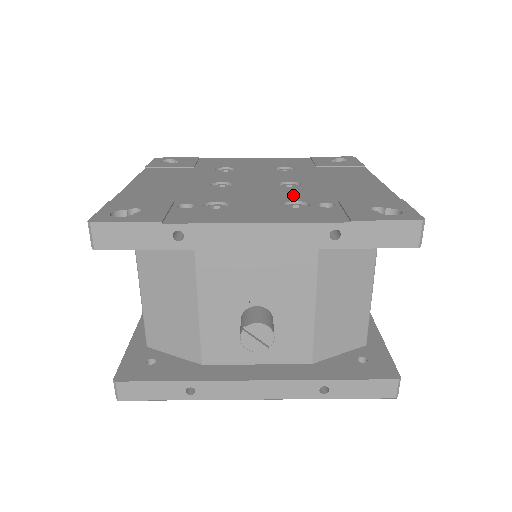
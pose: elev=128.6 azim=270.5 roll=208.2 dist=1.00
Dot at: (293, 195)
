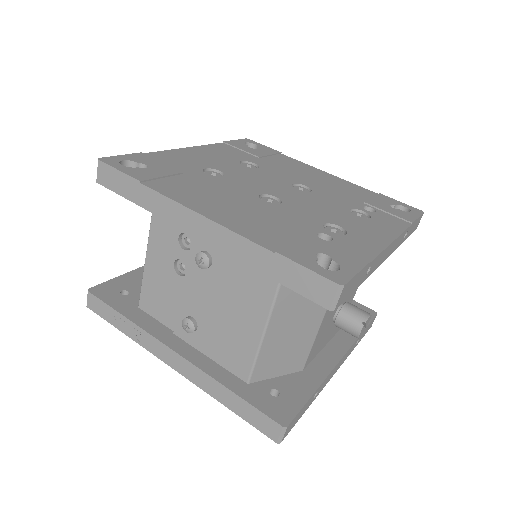
Dot at: (335, 202)
